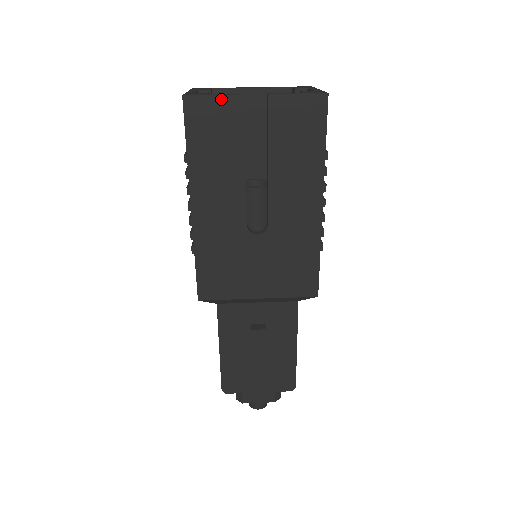
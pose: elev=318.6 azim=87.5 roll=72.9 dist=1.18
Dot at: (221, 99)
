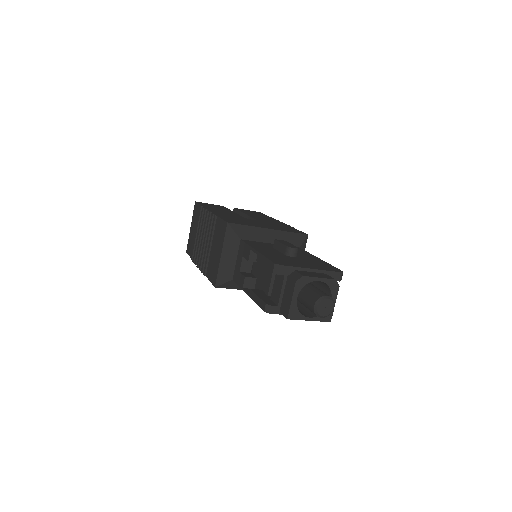
Dot at: occluded
